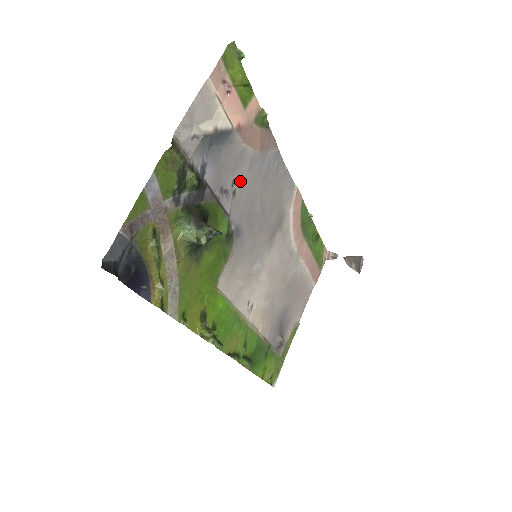
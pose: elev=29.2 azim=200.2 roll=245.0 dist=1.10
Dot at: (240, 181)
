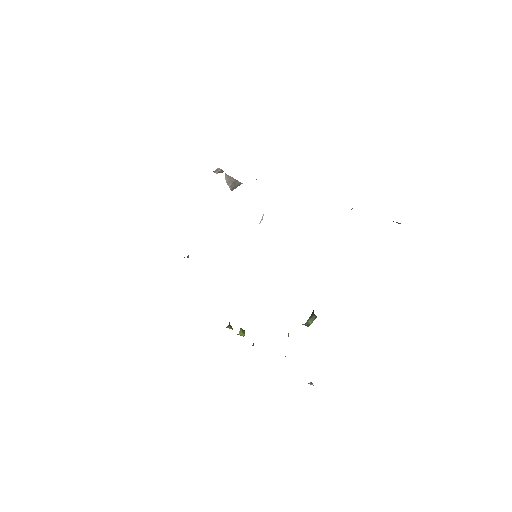
Dot at: occluded
